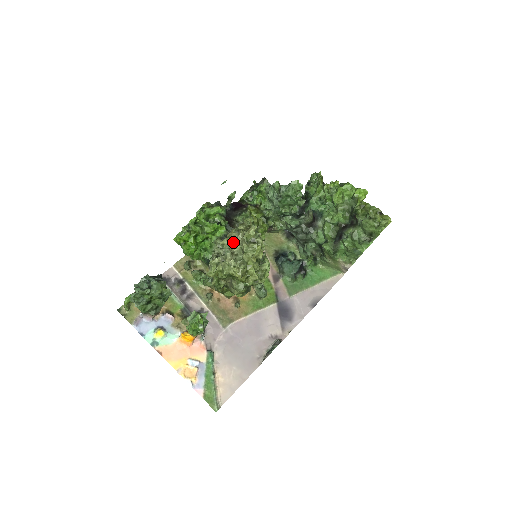
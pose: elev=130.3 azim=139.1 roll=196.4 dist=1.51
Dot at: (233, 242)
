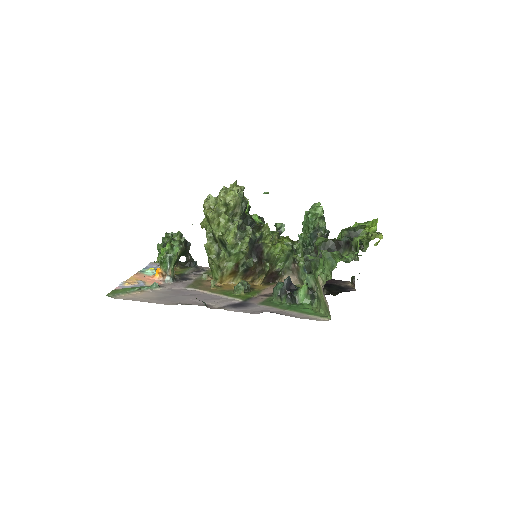
Dot at: occluded
